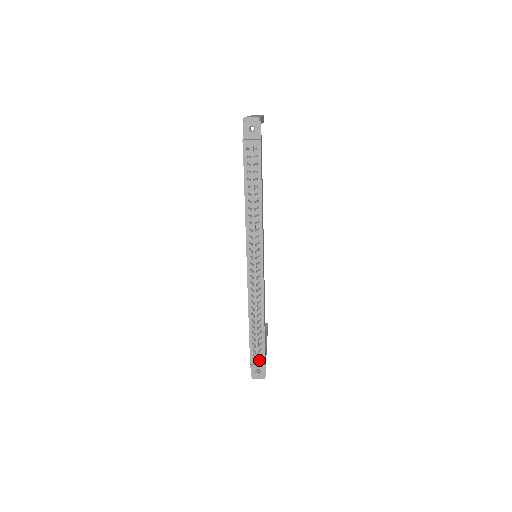
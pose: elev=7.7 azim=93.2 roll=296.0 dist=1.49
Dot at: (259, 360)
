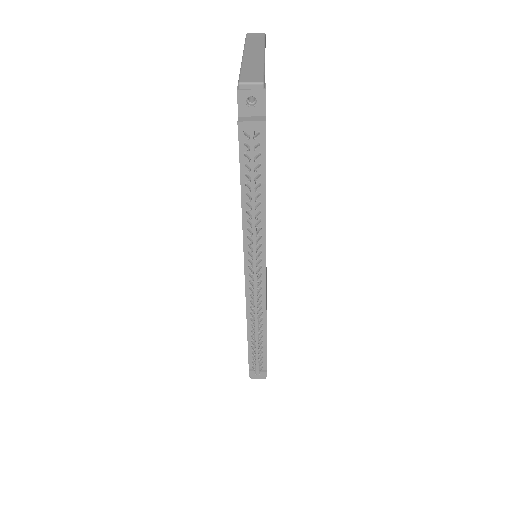
Dot at: occluded
